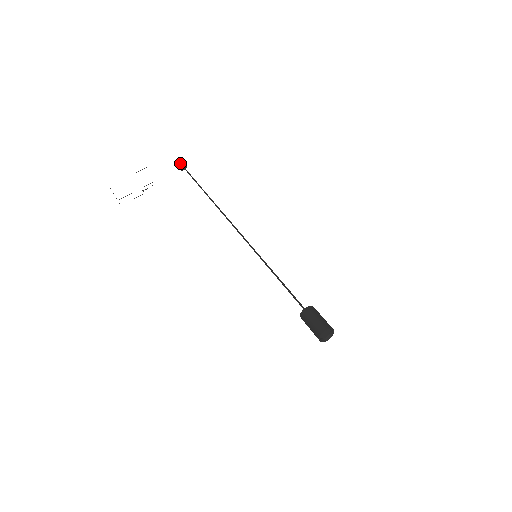
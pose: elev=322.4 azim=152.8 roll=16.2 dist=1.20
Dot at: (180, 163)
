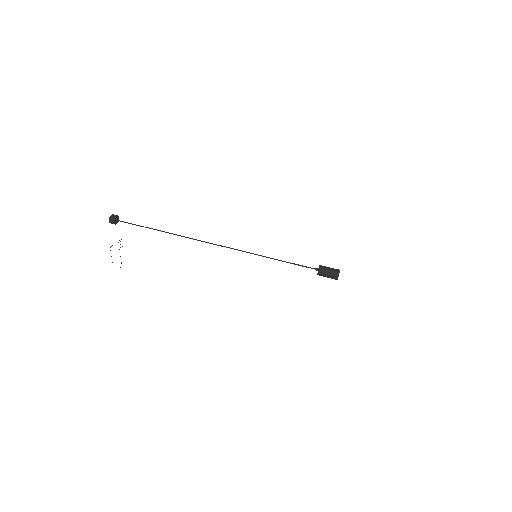
Dot at: (115, 222)
